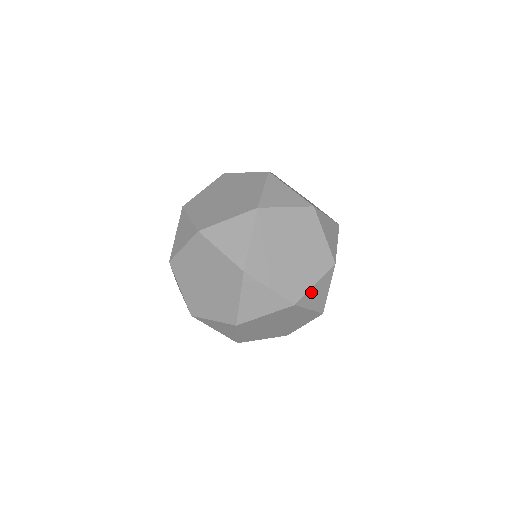
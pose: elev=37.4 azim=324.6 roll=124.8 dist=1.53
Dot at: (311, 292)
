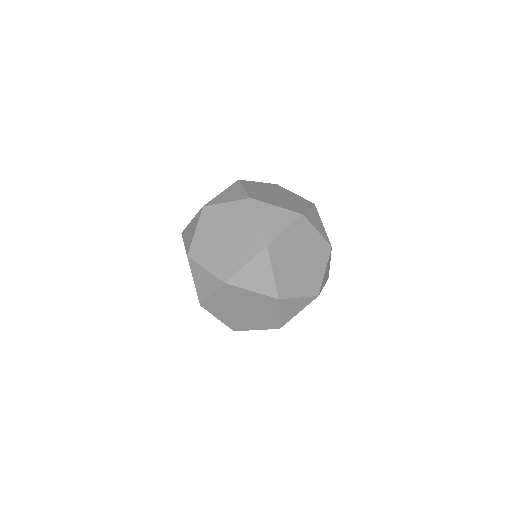
Dot at: (269, 208)
